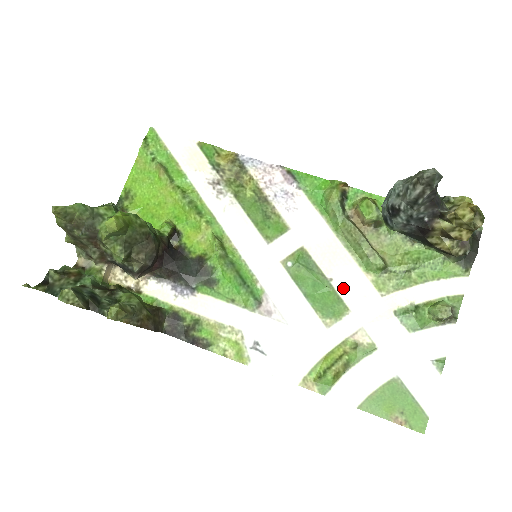
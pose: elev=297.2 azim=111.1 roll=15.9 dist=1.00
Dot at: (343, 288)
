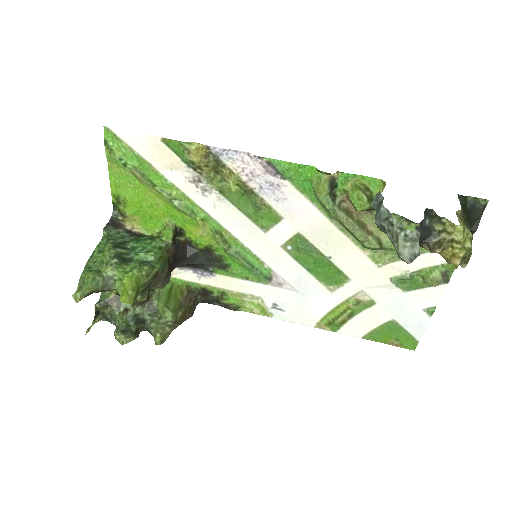
Dot at: (342, 263)
